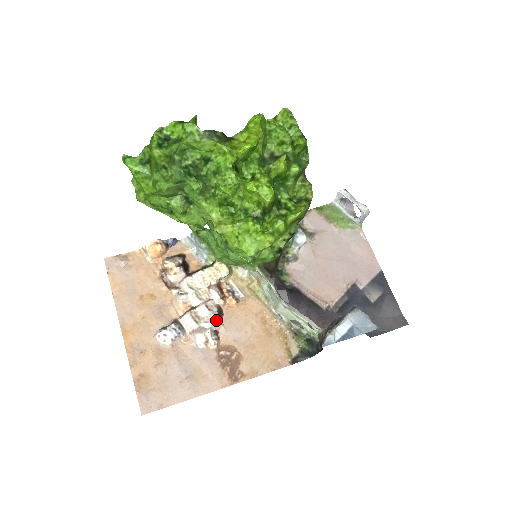
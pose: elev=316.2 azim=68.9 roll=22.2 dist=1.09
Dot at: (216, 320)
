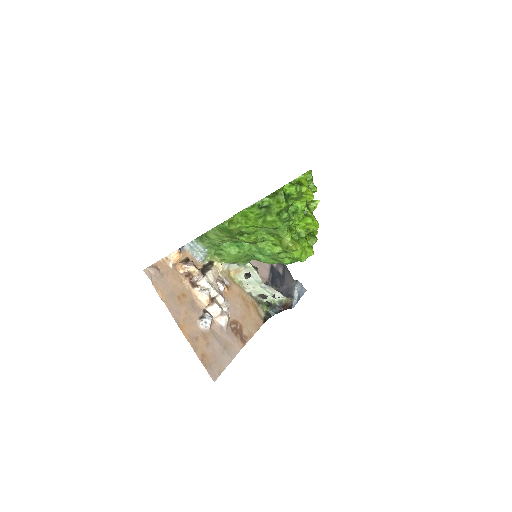
Dot at: (229, 304)
